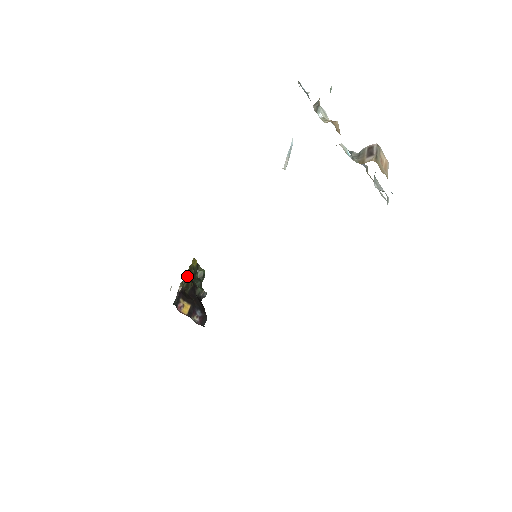
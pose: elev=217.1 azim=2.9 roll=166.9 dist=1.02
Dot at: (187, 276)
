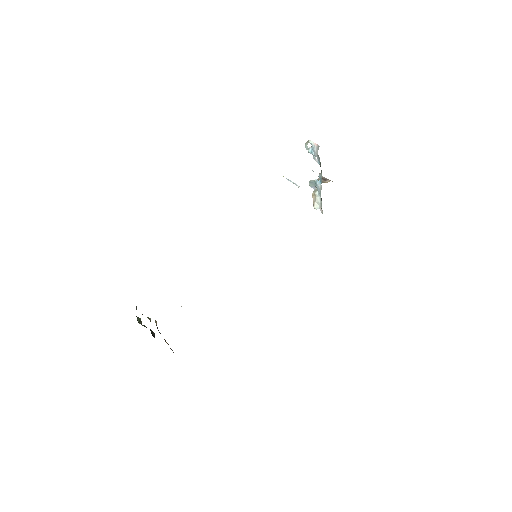
Dot at: occluded
